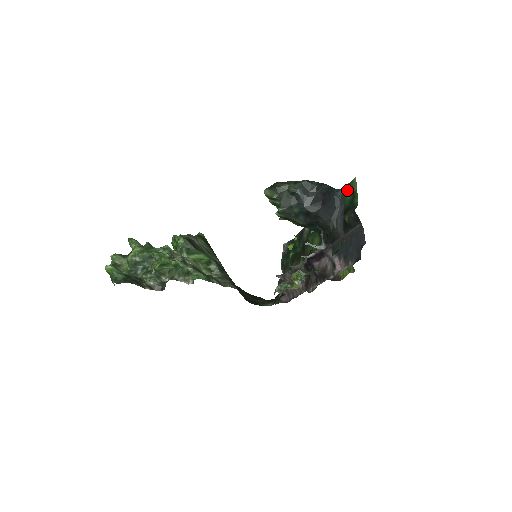
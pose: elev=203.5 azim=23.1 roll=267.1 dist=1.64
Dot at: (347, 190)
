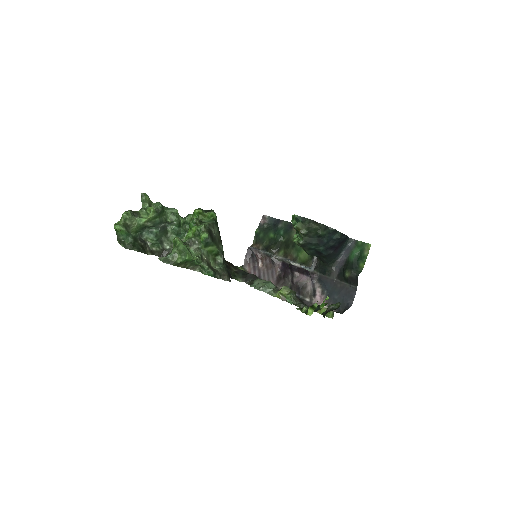
Dot at: (357, 246)
